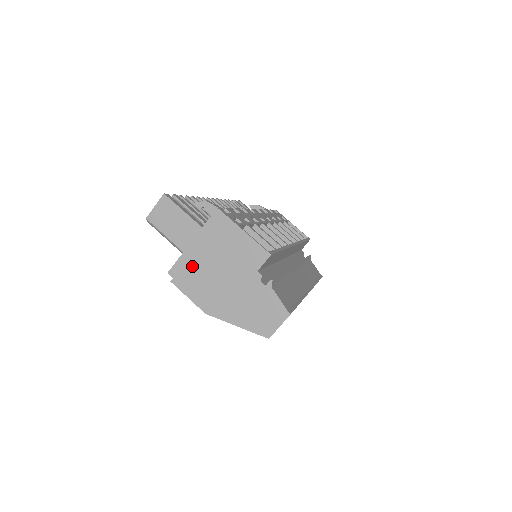
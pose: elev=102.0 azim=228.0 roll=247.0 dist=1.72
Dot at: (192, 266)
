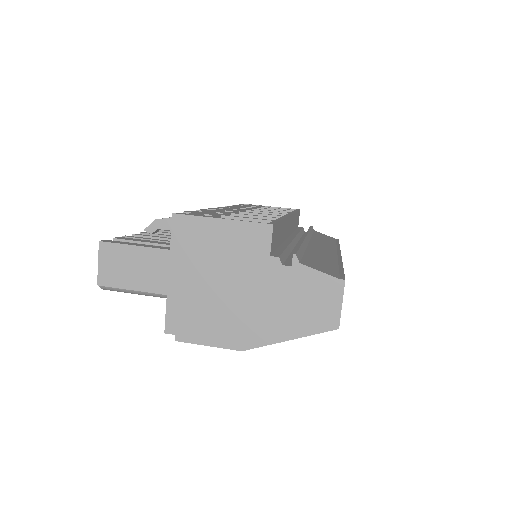
Dot at: (188, 304)
